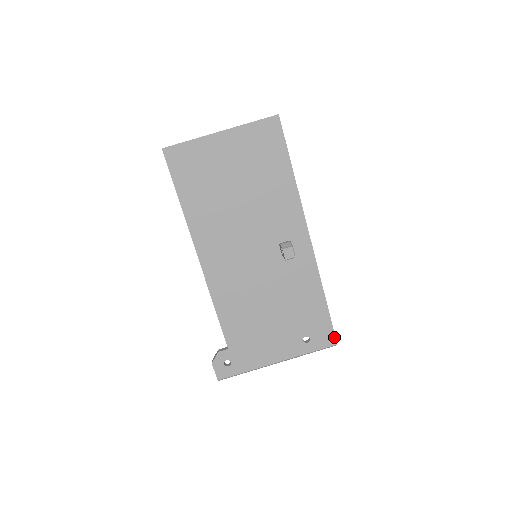
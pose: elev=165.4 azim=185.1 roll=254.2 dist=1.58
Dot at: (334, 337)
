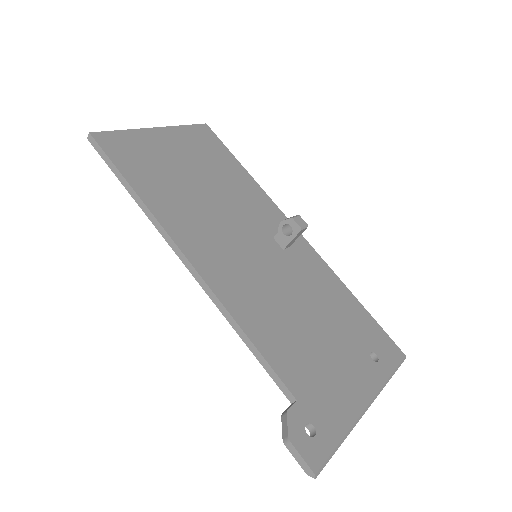
Dot at: (396, 346)
